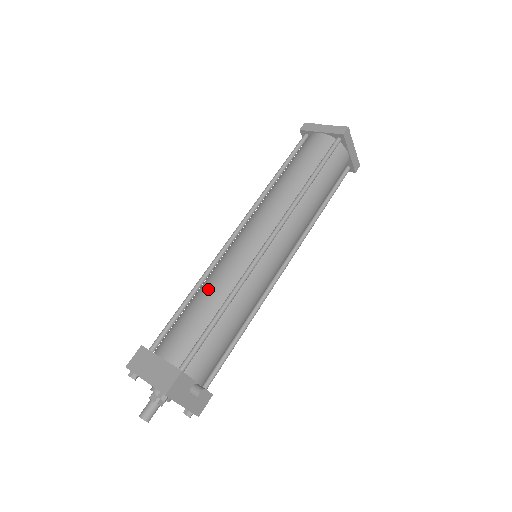
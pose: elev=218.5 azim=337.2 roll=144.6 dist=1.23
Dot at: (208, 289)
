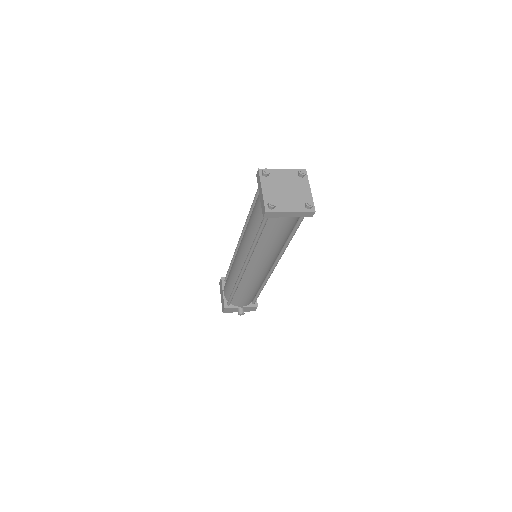
Dot at: (230, 273)
